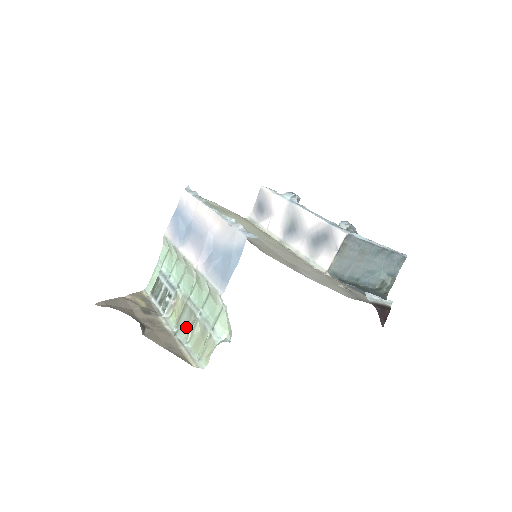
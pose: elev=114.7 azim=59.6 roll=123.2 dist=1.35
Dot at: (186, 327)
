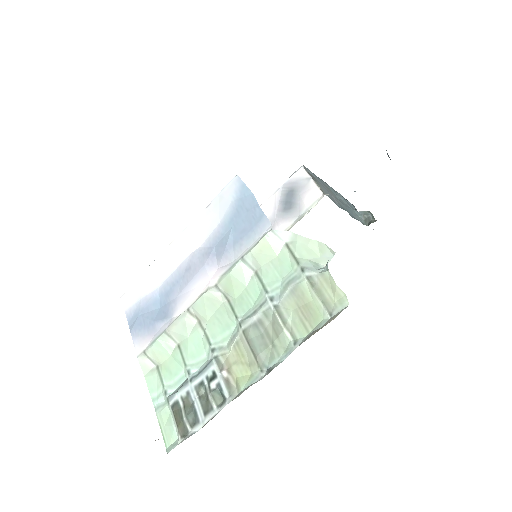
Dot at: (272, 345)
